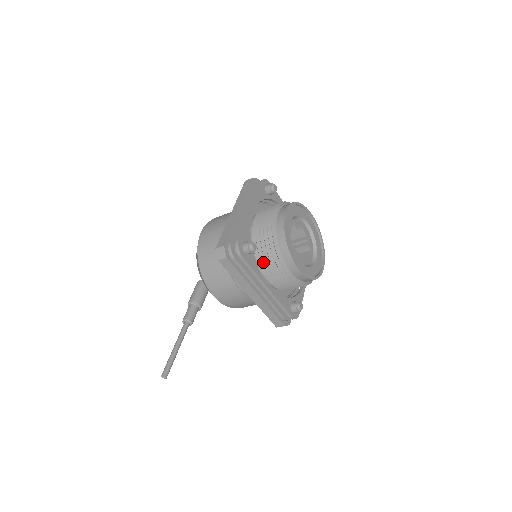
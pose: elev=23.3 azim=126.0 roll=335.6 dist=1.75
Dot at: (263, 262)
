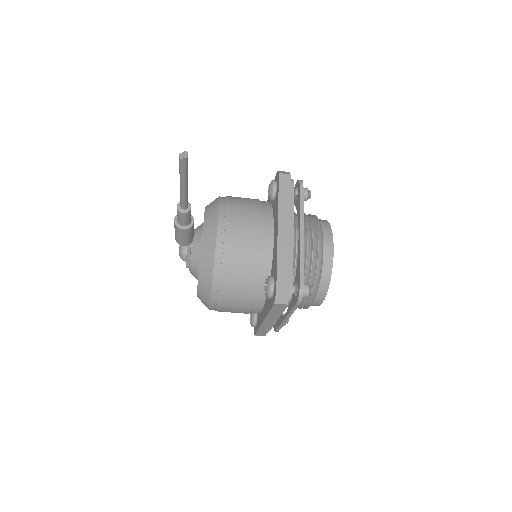
Dot at: occluded
